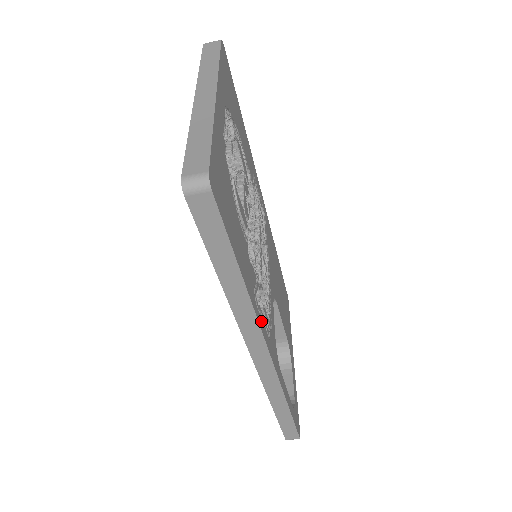
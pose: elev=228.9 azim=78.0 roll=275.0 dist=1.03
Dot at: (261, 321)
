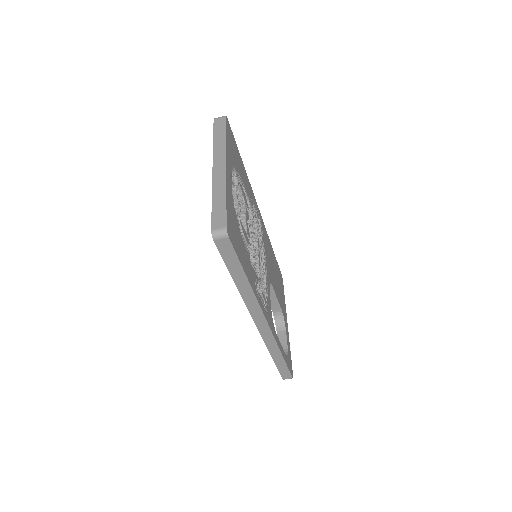
Dot at: (261, 303)
